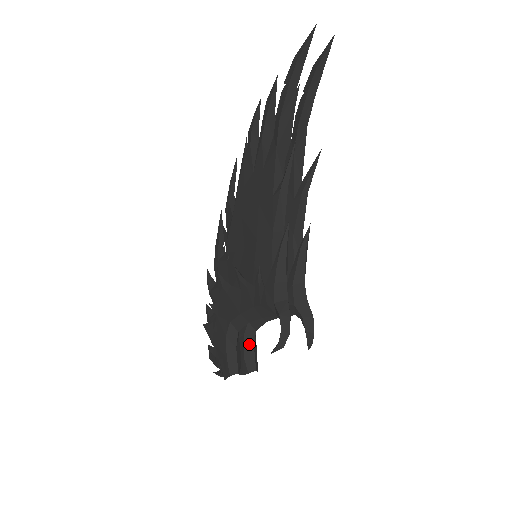
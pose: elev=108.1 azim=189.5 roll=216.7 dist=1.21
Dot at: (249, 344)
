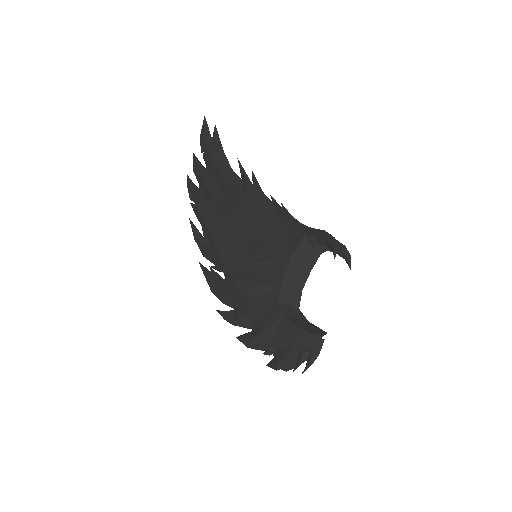
Dot at: occluded
